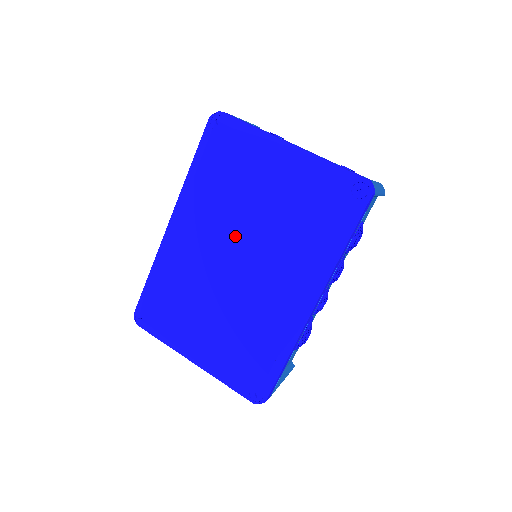
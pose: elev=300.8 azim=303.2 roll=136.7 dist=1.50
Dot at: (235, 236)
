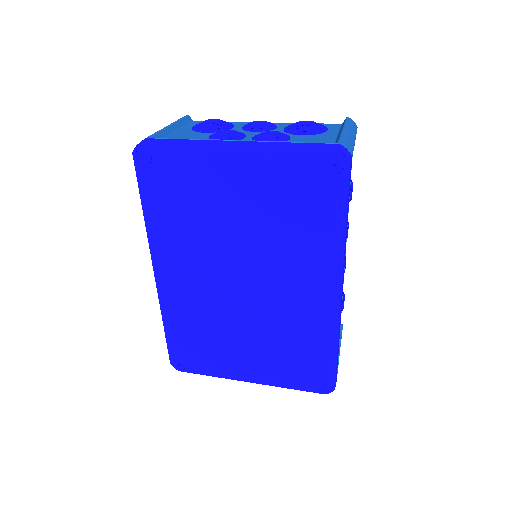
Dot at: (227, 261)
